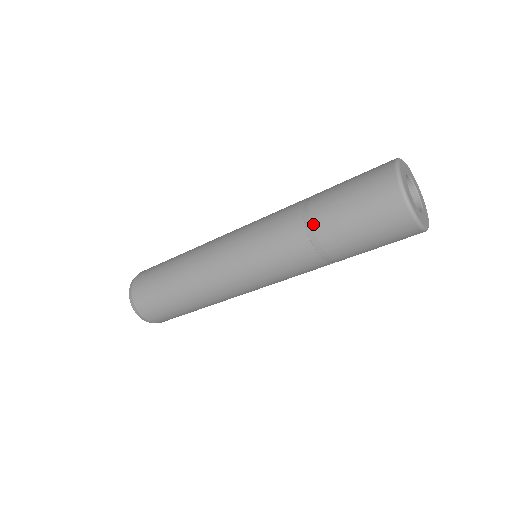
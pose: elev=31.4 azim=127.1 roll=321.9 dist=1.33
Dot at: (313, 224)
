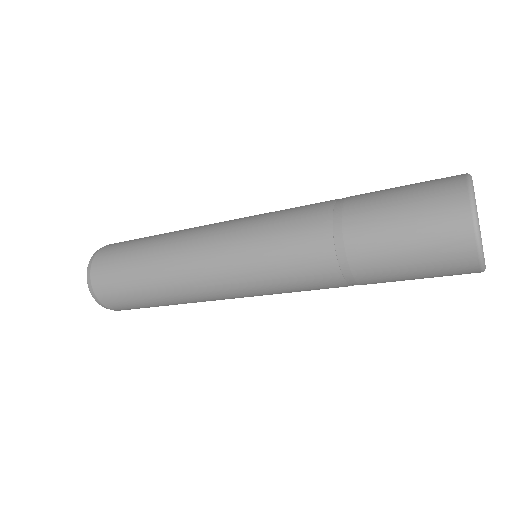
Dot at: (345, 243)
